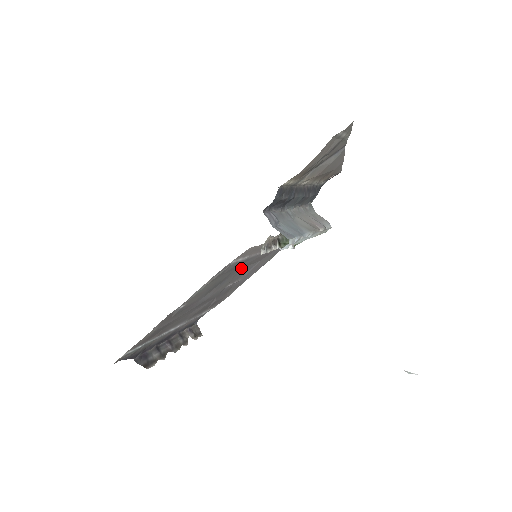
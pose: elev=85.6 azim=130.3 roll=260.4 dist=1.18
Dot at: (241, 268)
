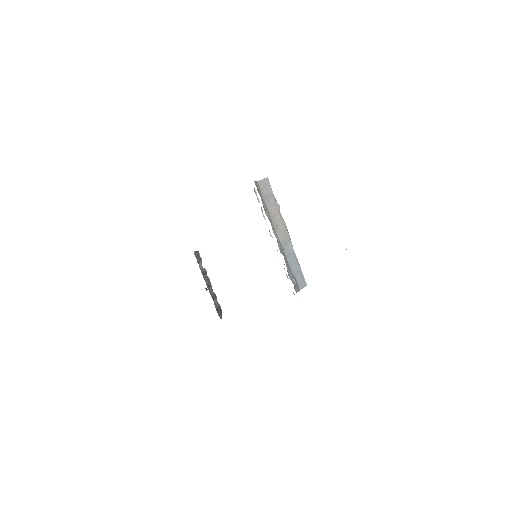
Dot at: occluded
